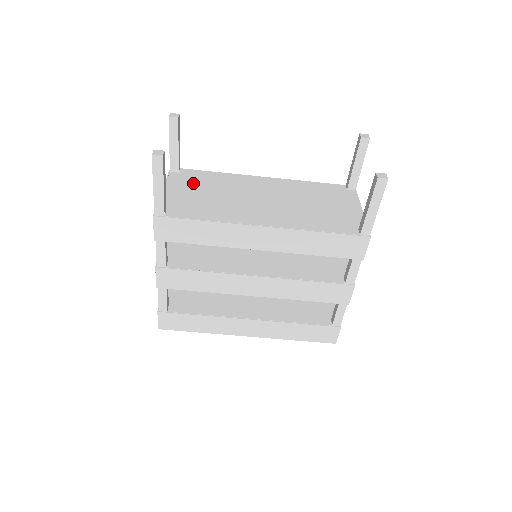
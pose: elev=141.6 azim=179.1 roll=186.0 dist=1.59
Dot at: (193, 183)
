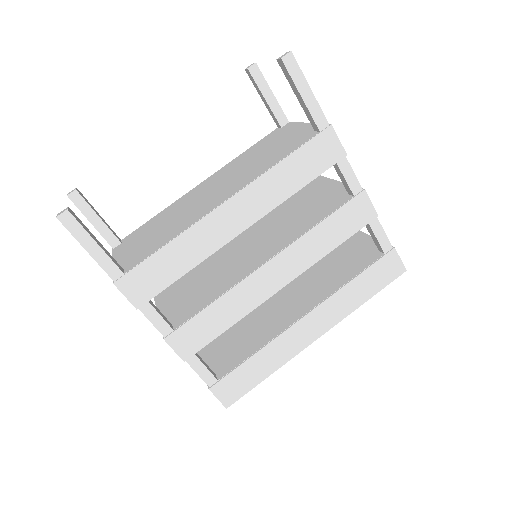
Dot at: (139, 237)
